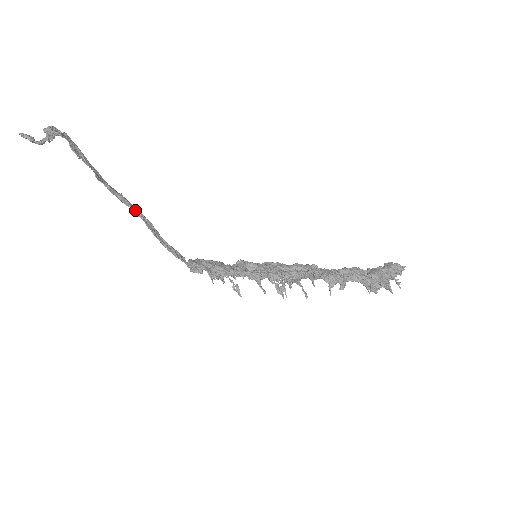
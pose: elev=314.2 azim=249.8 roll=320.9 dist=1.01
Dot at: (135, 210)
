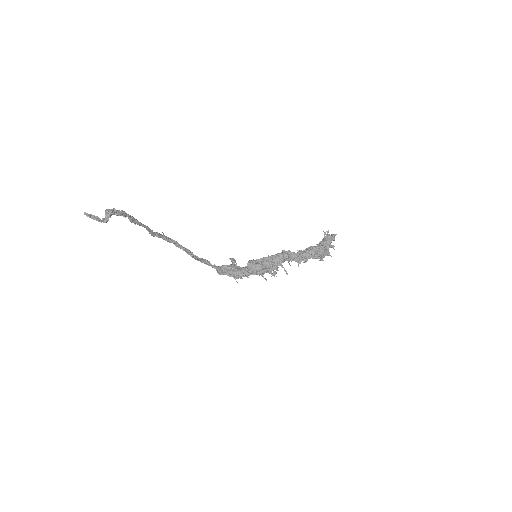
Dot at: (177, 245)
